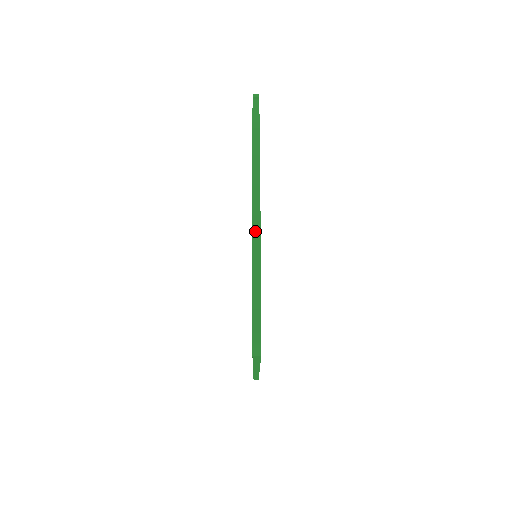
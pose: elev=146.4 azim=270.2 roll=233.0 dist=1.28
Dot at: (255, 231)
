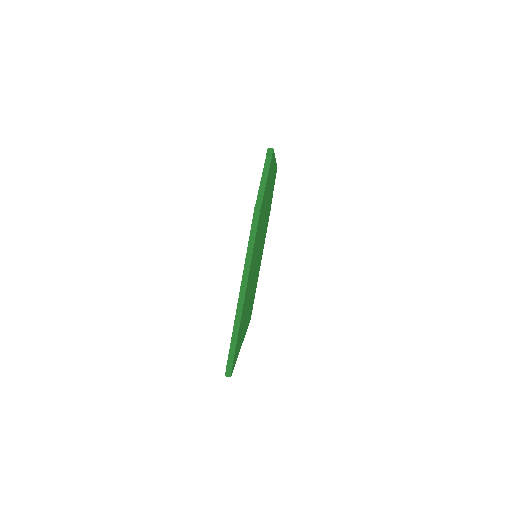
Dot at: (241, 296)
